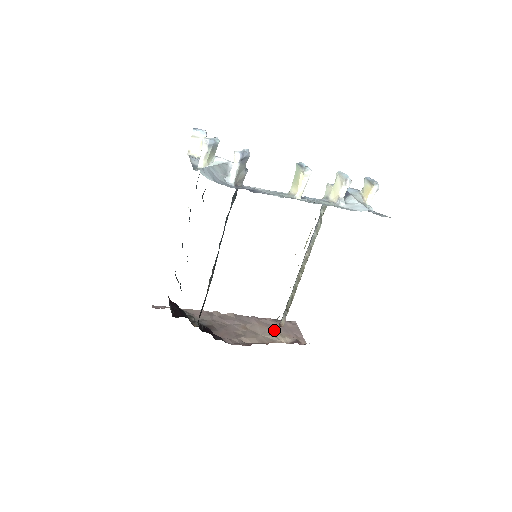
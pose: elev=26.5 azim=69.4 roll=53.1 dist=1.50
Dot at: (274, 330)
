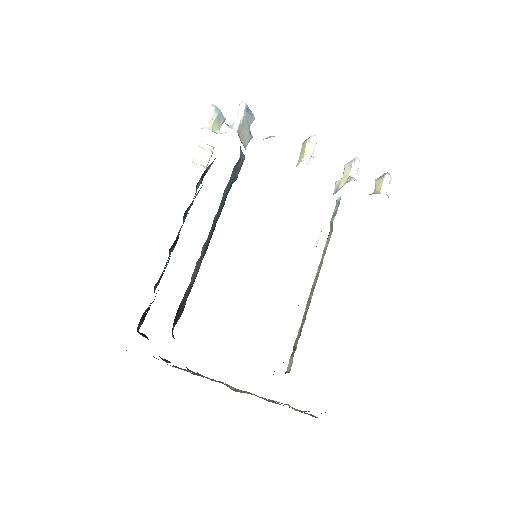
Dot at: occluded
